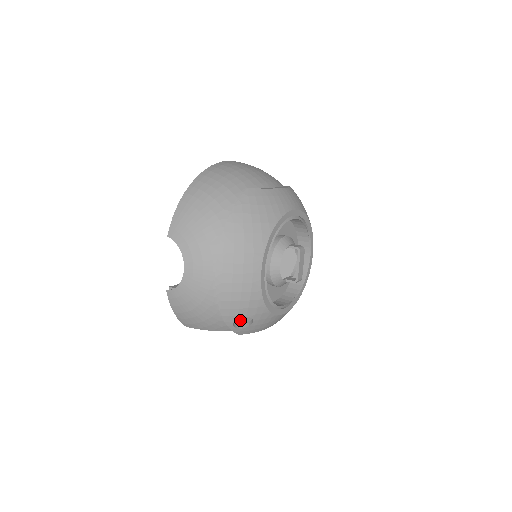
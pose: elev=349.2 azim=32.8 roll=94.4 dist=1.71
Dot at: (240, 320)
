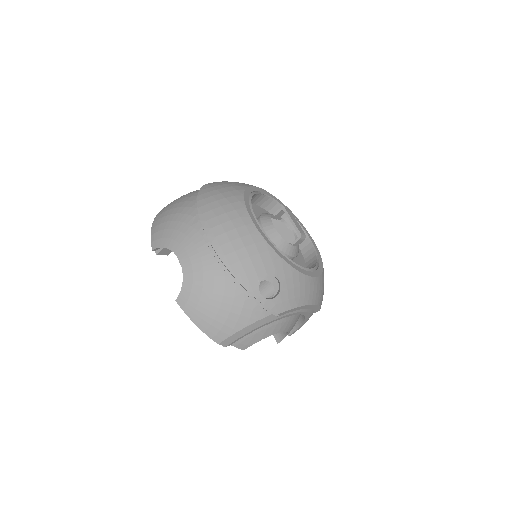
Dot at: (269, 296)
